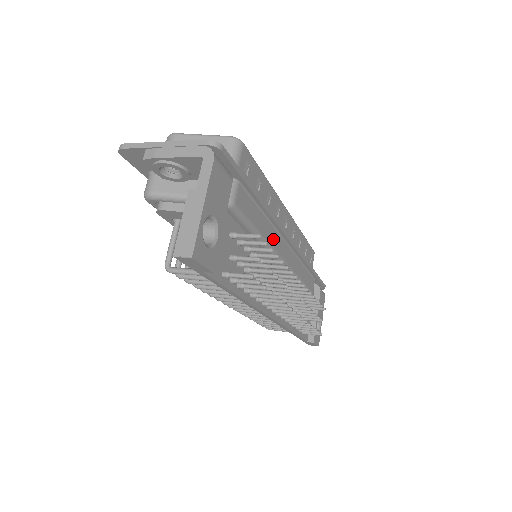
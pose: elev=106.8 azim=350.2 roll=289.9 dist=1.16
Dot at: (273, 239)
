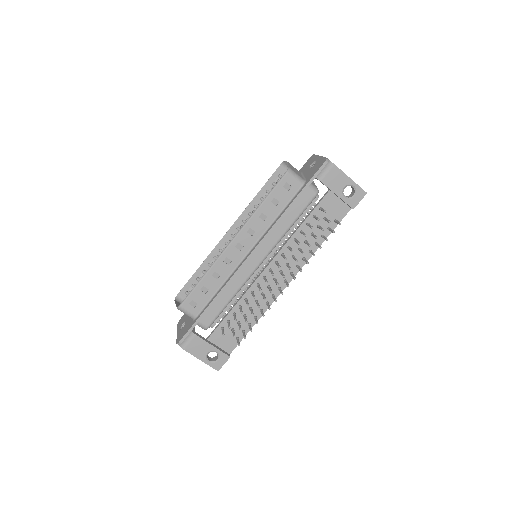
Dot at: (240, 280)
